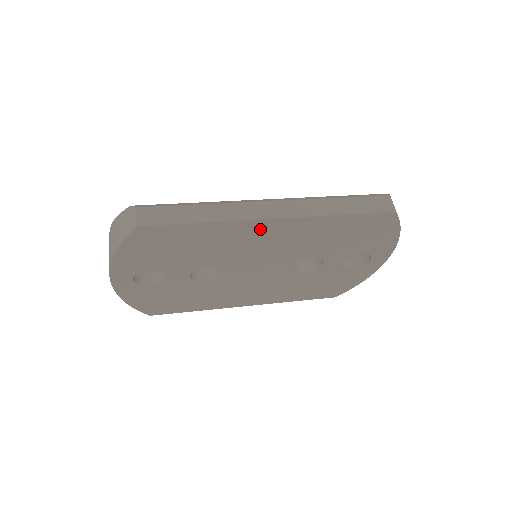
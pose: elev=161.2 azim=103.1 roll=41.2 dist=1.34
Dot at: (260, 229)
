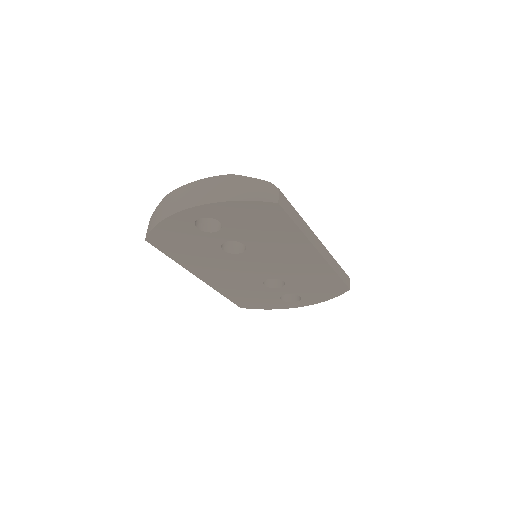
Dot at: (305, 251)
